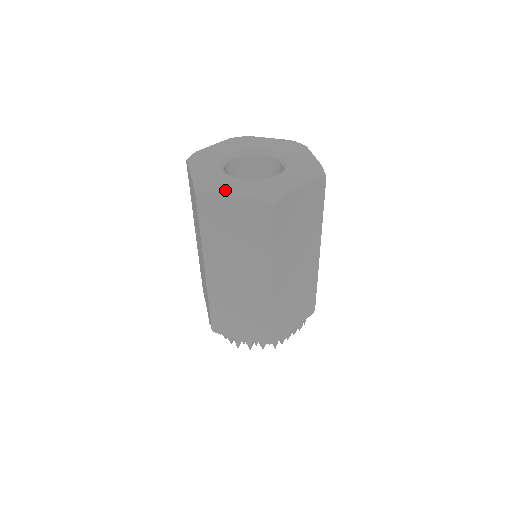
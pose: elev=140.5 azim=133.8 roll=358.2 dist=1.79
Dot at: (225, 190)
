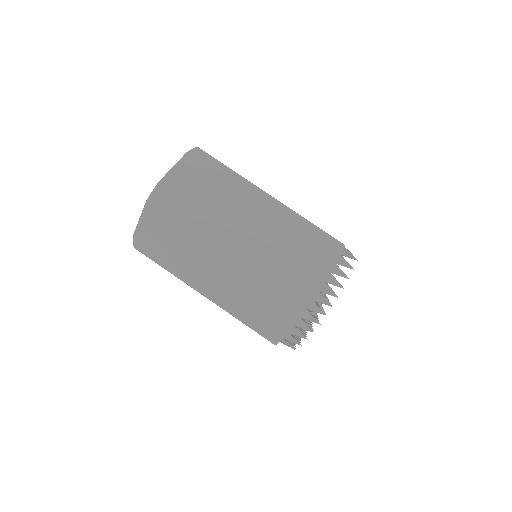
Dot at: occluded
